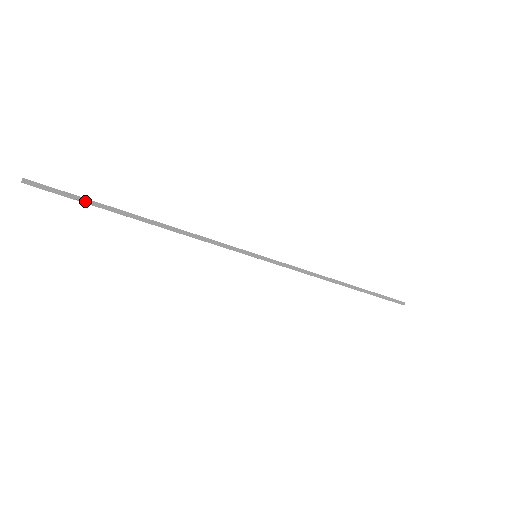
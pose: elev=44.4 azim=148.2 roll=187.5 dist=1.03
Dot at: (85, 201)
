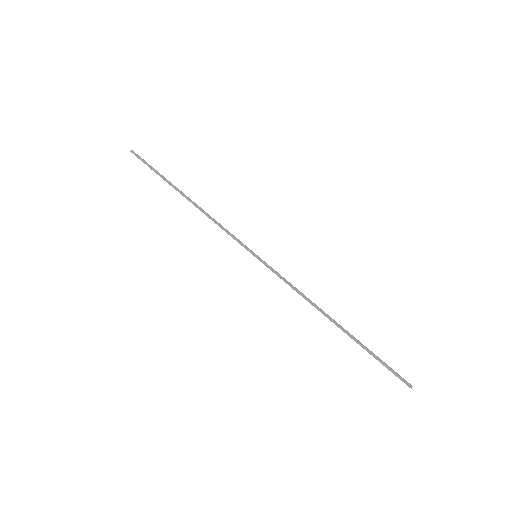
Dot at: (156, 173)
